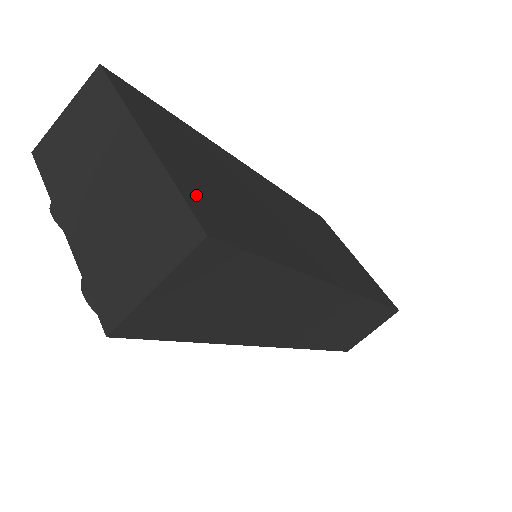
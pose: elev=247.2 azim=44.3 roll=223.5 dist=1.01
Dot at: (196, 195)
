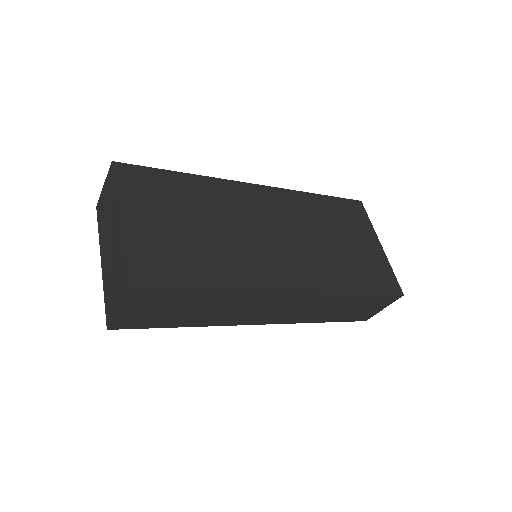
Dot at: (141, 258)
